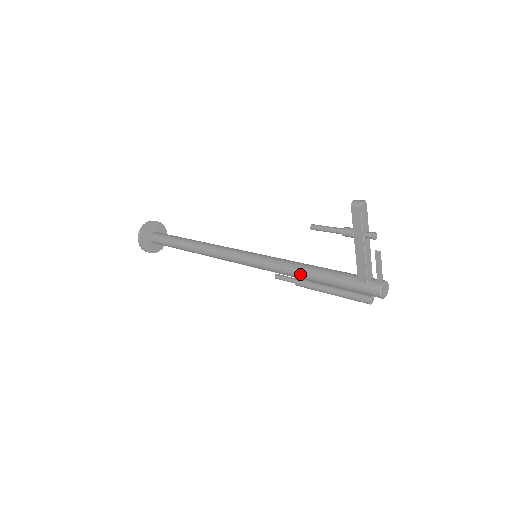
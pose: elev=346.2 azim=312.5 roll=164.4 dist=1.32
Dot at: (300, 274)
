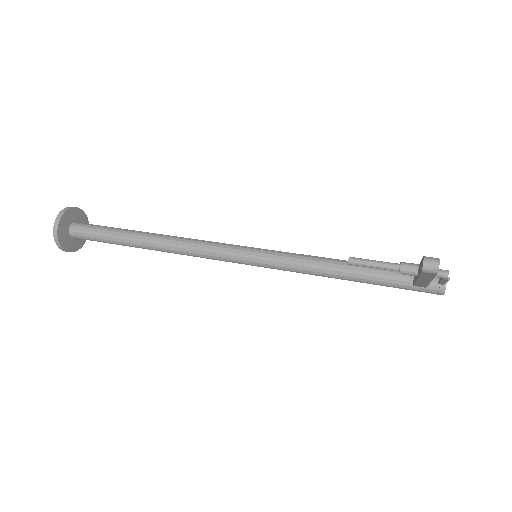
Dot at: occluded
